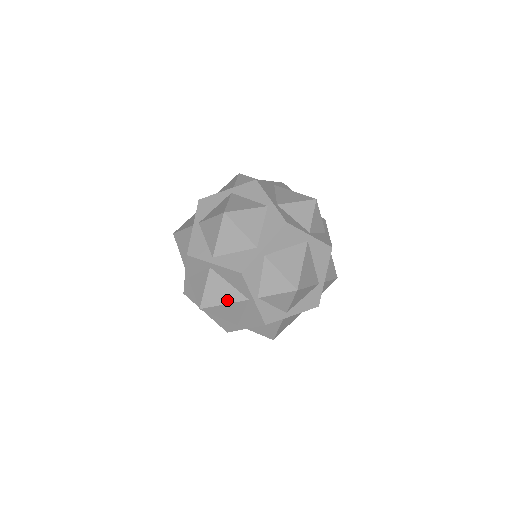
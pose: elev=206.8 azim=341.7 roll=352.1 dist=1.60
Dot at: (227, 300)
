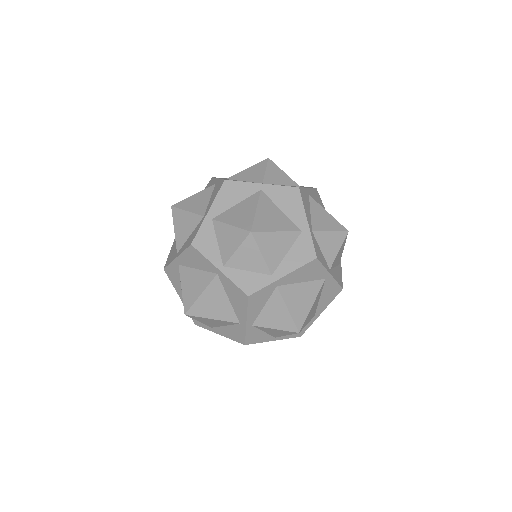
Dot at: (201, 288)
